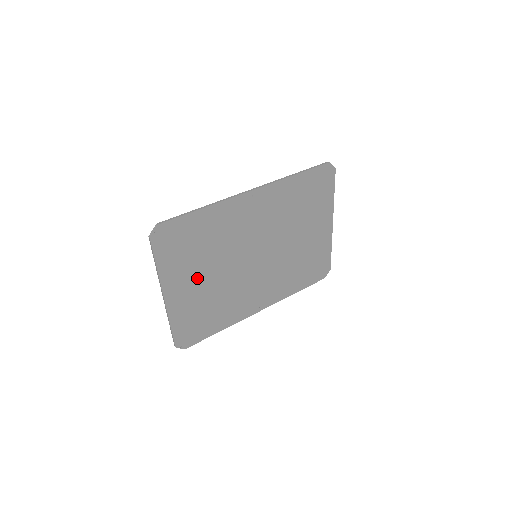
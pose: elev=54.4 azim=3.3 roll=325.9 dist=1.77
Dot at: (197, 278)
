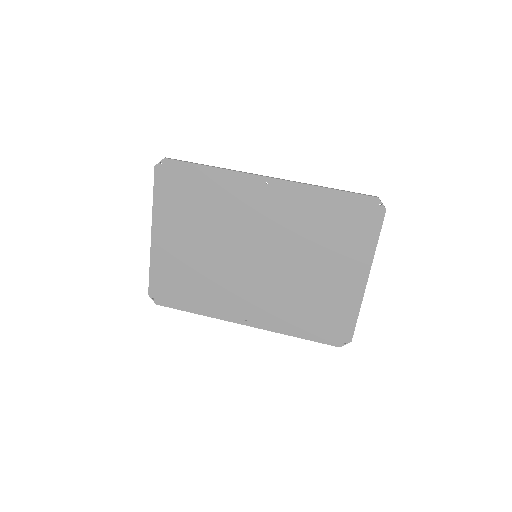
Dot at: (187, 237)
